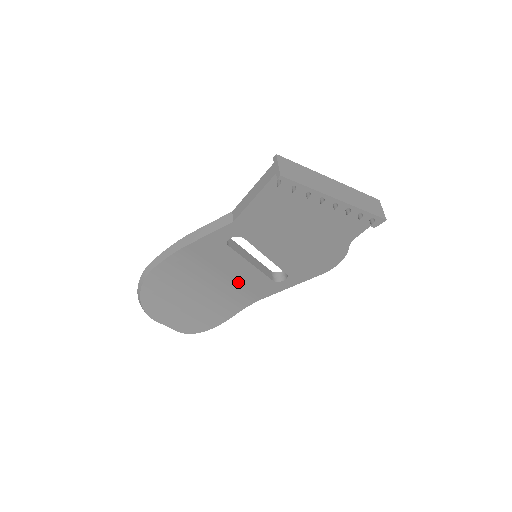
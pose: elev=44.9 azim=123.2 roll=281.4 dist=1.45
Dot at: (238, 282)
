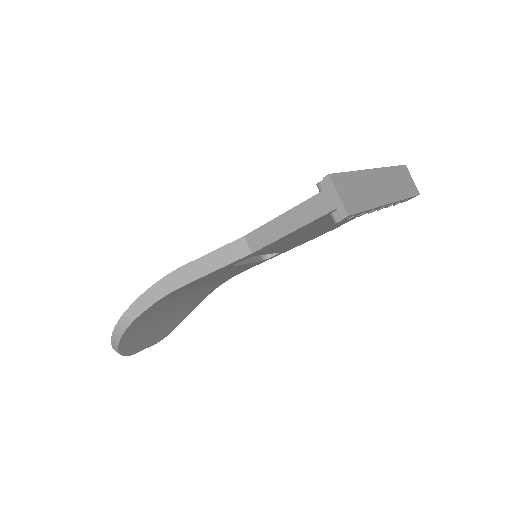
Dot at: (224, 276)
